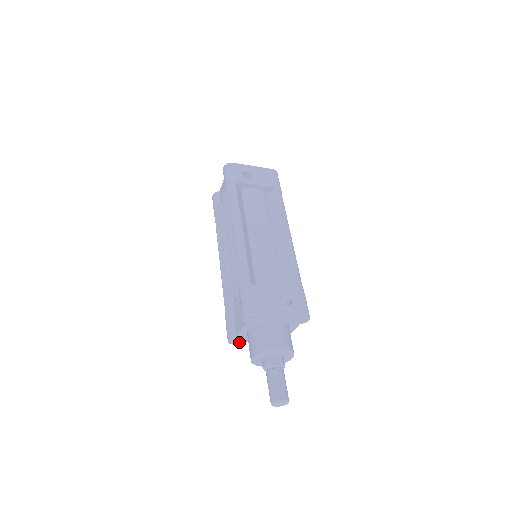
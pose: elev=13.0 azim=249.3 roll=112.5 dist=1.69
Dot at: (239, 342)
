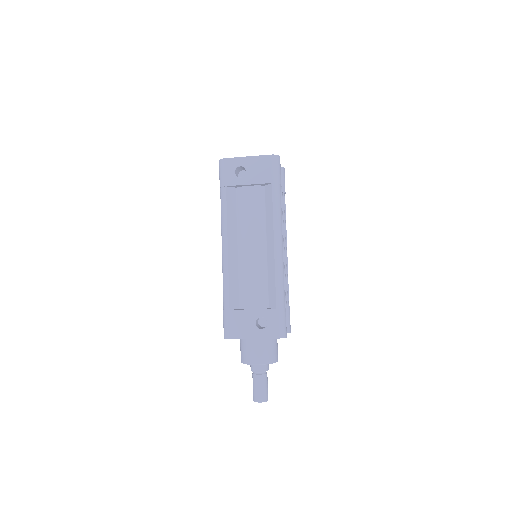
Dot at: occluded
